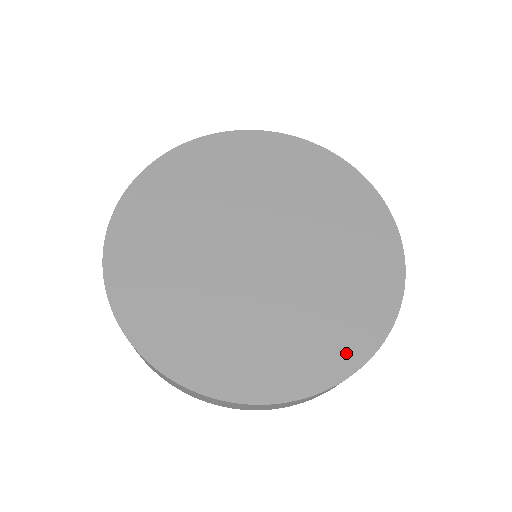
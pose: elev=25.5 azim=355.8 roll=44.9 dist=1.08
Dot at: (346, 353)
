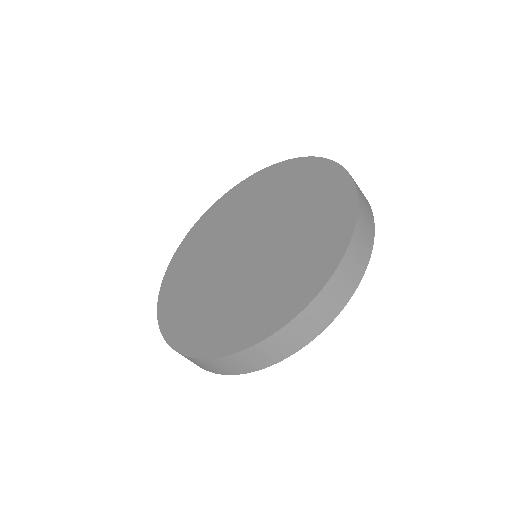
Dot at: (342, 215)
